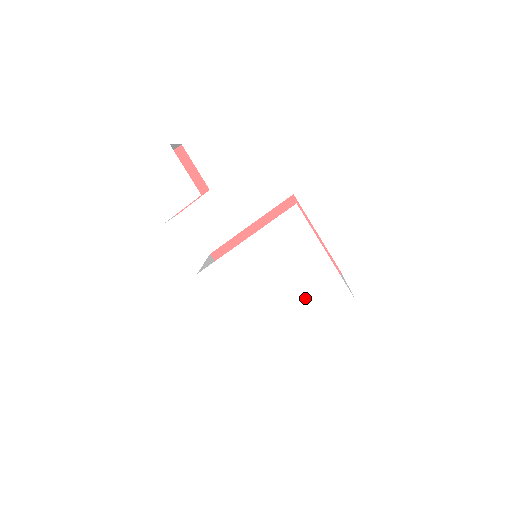
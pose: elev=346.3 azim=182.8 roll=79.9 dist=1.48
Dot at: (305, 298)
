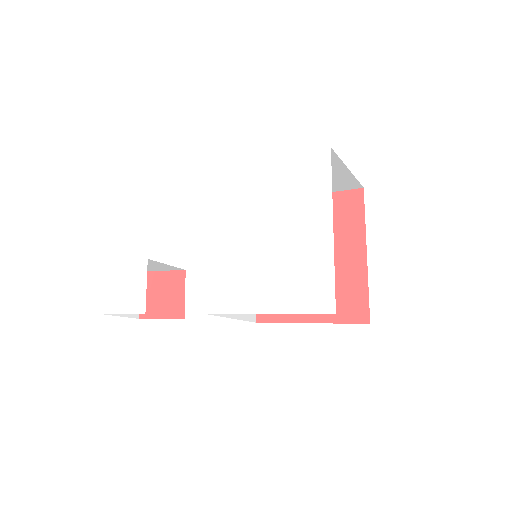
Dot at: (297, 206)
